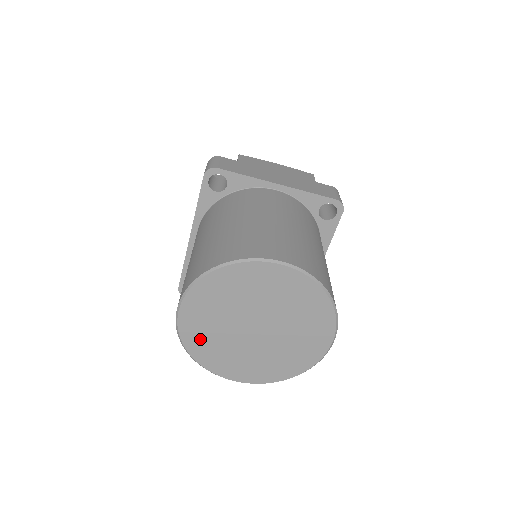
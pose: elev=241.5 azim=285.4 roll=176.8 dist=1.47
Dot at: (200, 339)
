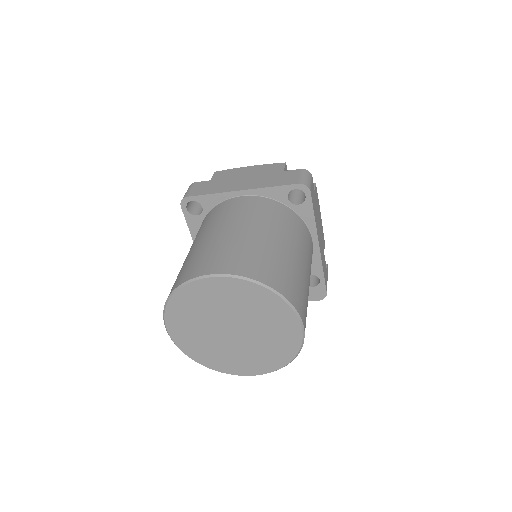
Dot at: (197, 350)
